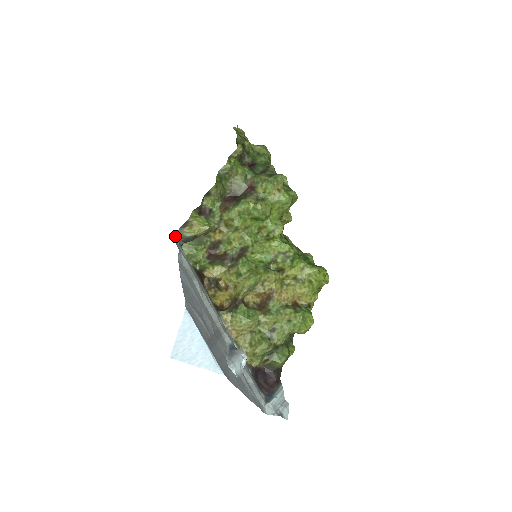
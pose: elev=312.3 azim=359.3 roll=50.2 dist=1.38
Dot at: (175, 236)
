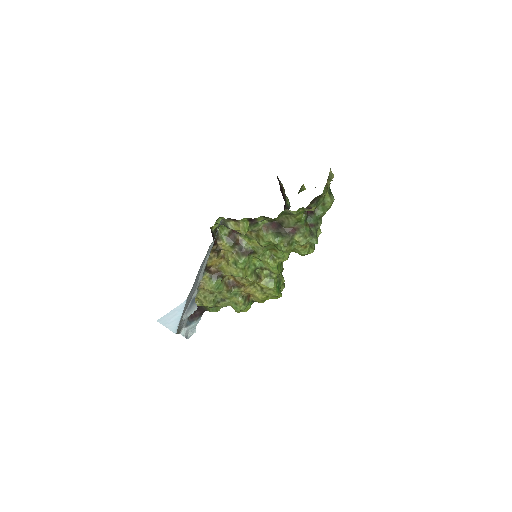
Dot at: (222, 220)
